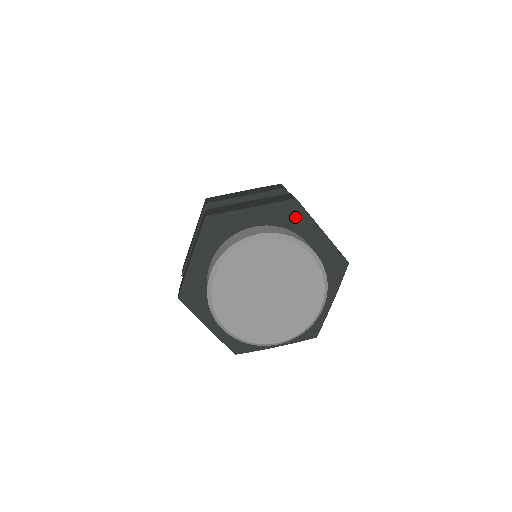
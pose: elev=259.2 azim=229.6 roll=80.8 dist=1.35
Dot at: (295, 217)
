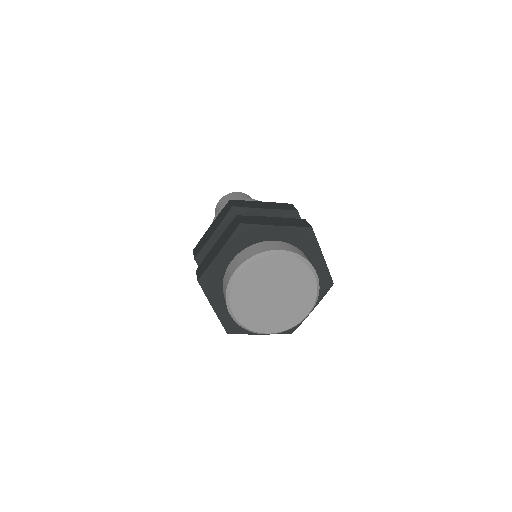
Dot at: (250, 234)
